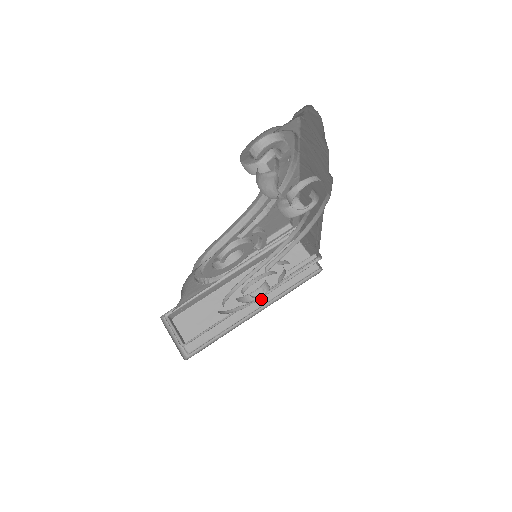
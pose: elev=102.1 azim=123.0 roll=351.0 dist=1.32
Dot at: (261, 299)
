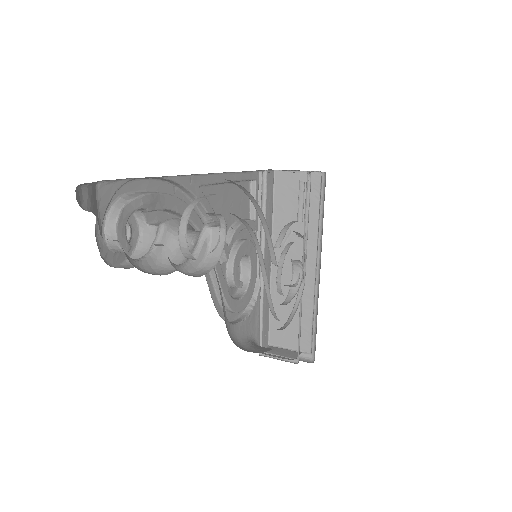
Dot at: (309, 253)
